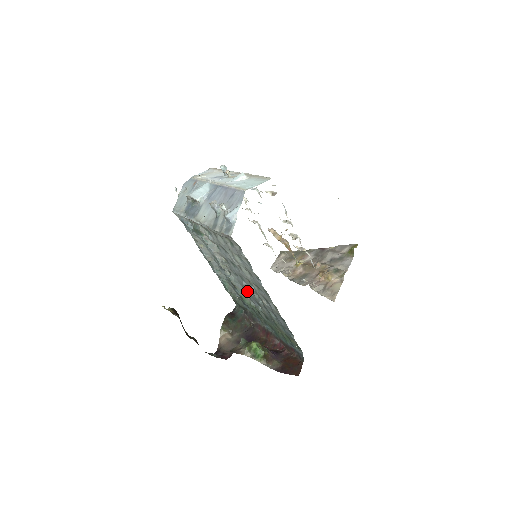
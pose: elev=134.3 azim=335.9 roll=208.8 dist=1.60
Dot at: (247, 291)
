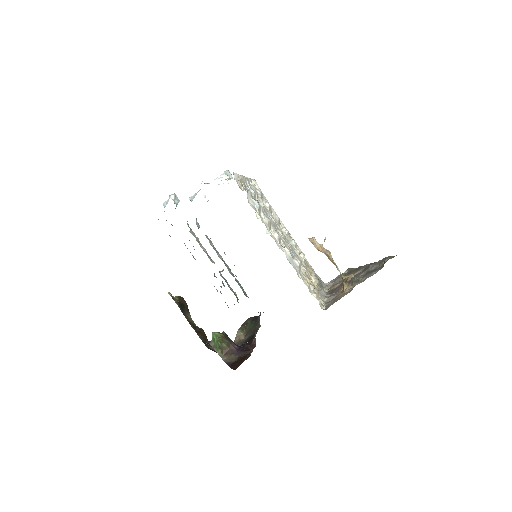
Dot at: (223, 284)
